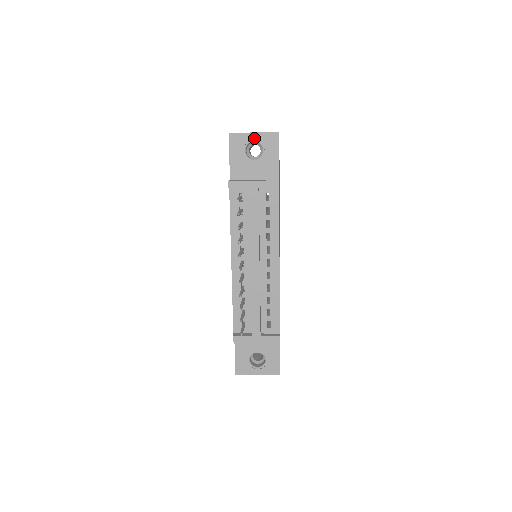
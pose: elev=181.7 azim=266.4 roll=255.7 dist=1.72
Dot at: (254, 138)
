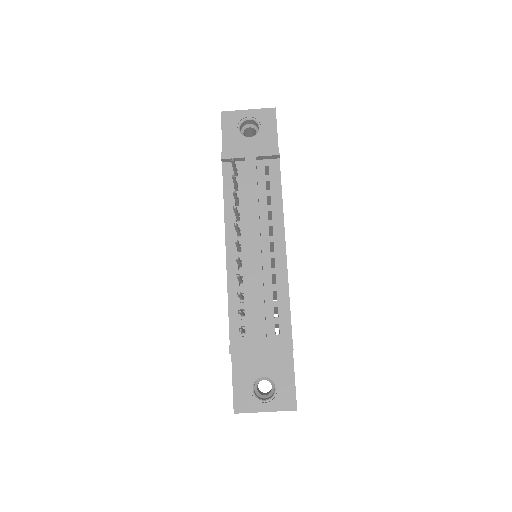
Dot at: (249, 115)
